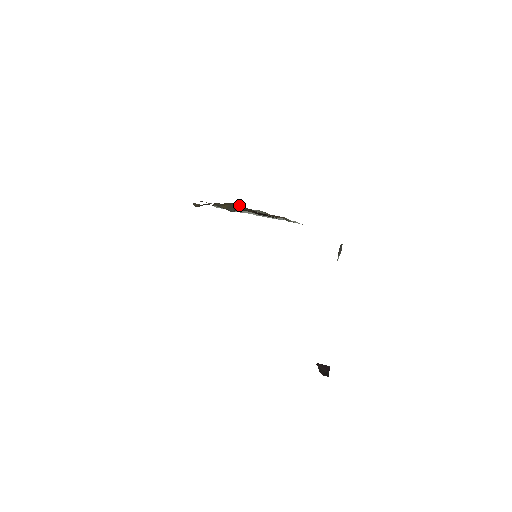
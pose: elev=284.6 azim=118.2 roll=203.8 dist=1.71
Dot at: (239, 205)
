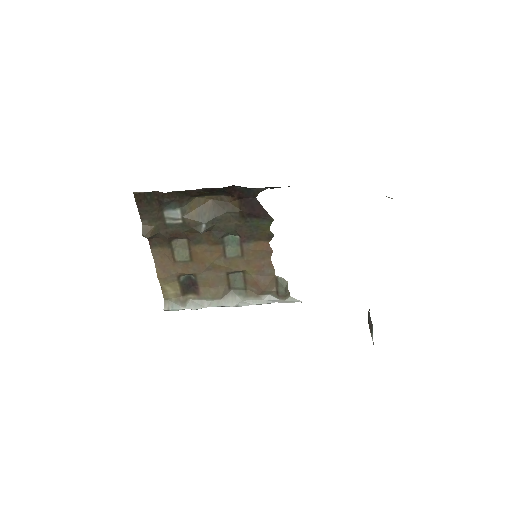
Dot at: (216, 202)
